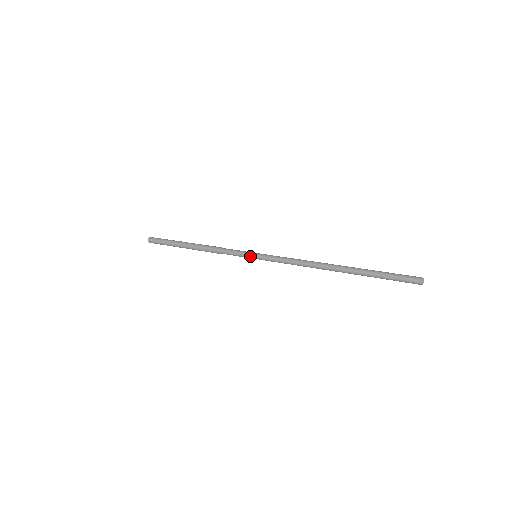
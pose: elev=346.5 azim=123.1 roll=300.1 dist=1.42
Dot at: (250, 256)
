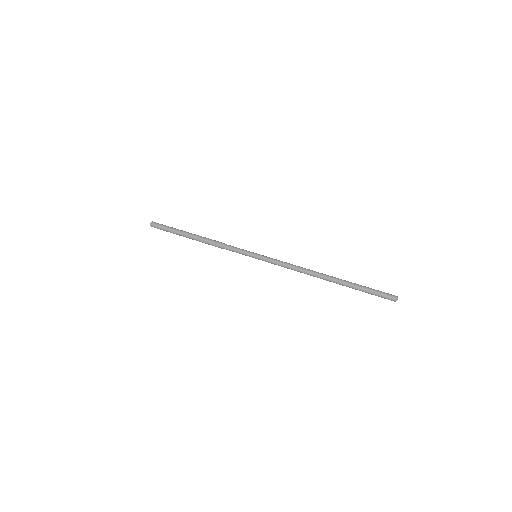
Dot at: (251, 256)
